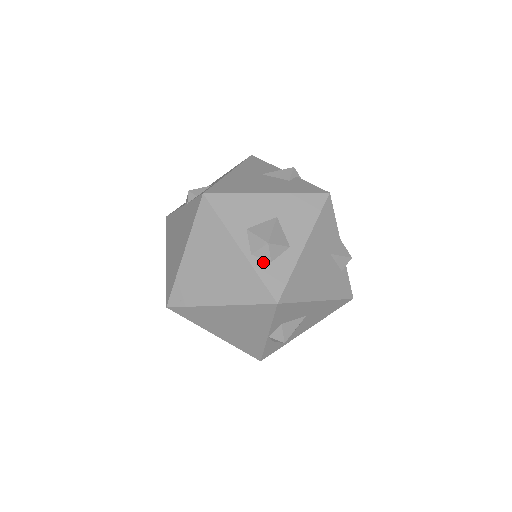
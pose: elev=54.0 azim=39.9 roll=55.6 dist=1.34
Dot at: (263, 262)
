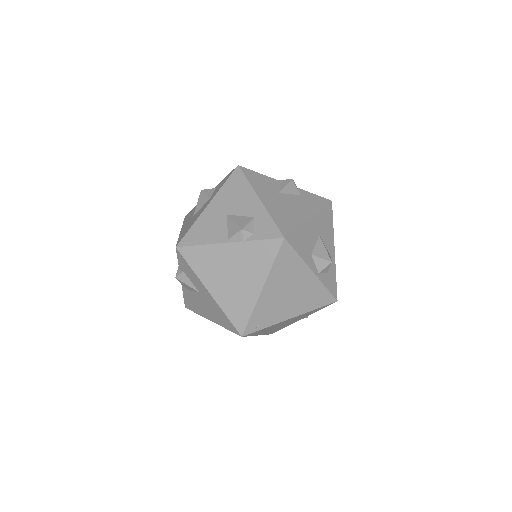
Dot at: (325, 276)
